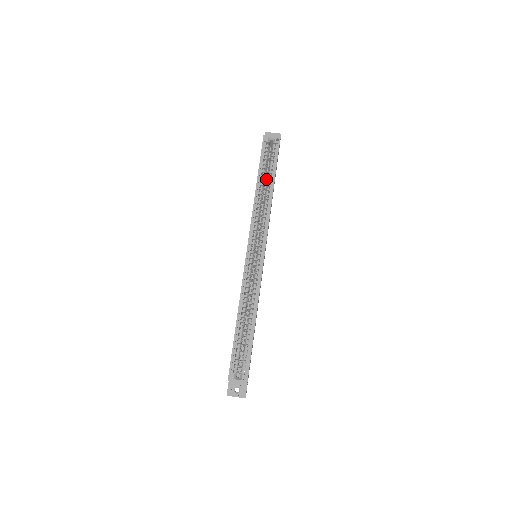
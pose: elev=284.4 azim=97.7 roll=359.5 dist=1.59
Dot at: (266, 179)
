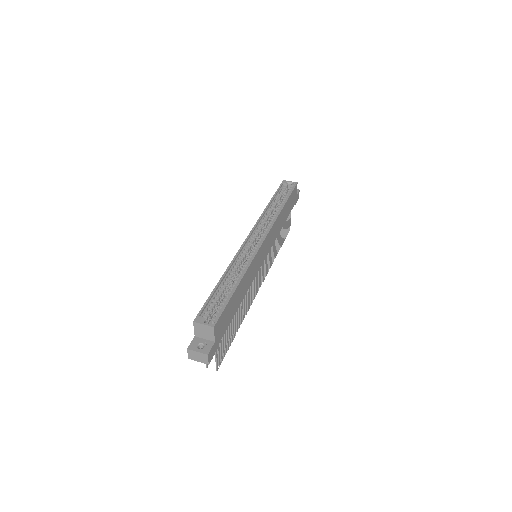
Dot at: occluded
